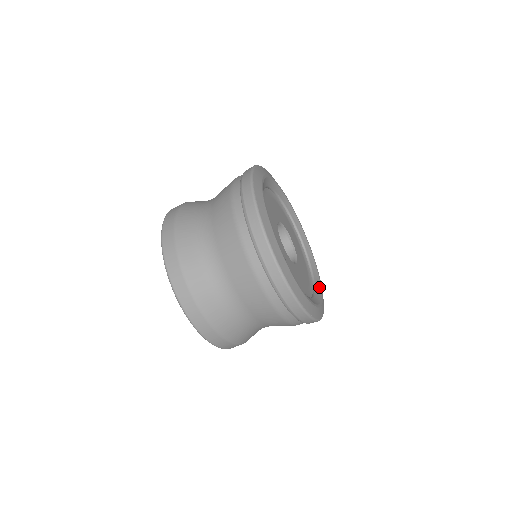
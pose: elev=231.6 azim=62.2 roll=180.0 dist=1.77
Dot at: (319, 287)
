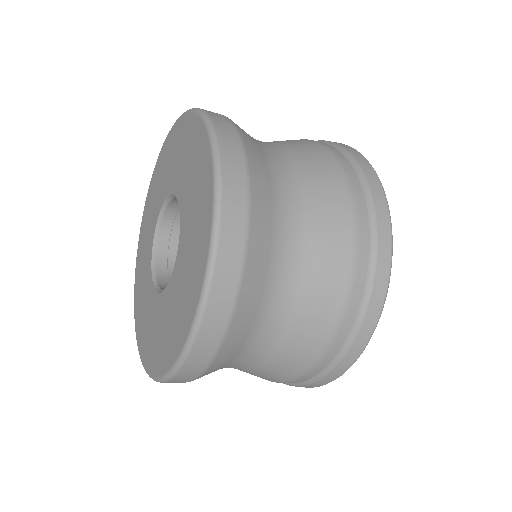
Dot at: occluded
